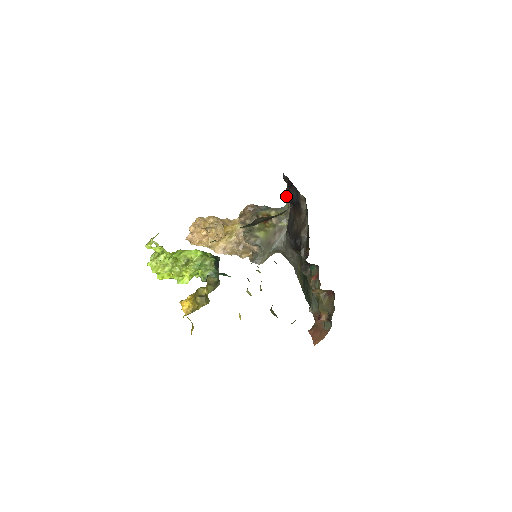
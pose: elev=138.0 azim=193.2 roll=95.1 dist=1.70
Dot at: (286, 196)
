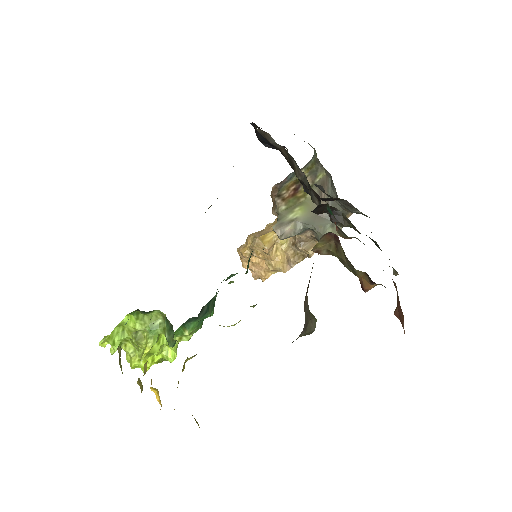
Dot at: (265, 146)
